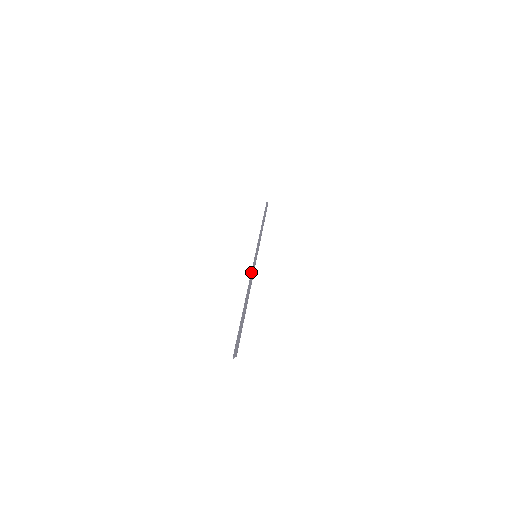
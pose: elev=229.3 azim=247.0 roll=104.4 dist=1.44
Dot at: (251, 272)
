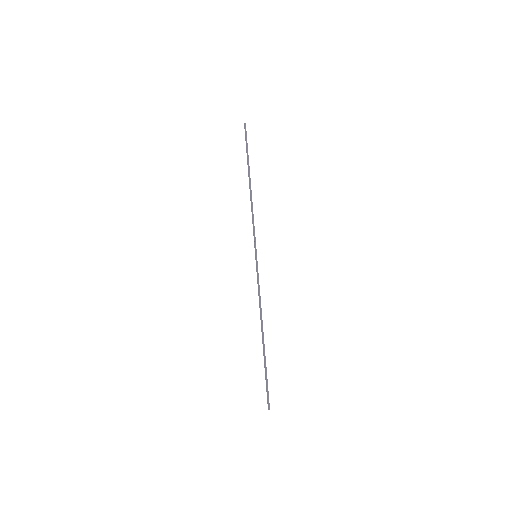
Dot at: occluded
